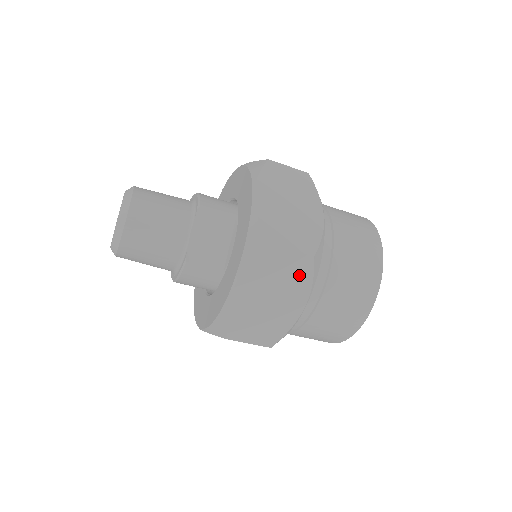
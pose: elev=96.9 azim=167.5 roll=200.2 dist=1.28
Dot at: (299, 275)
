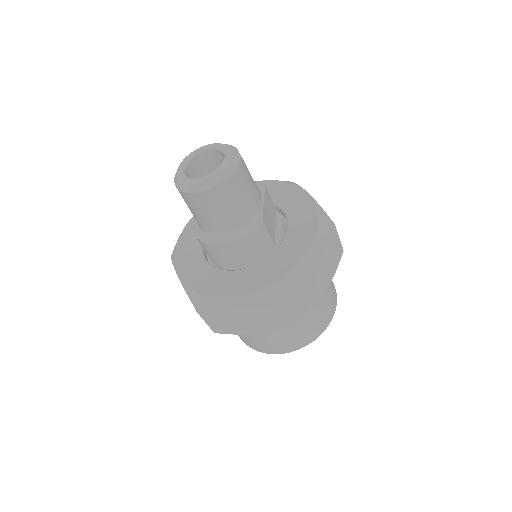
Dot at: (334, 261)
